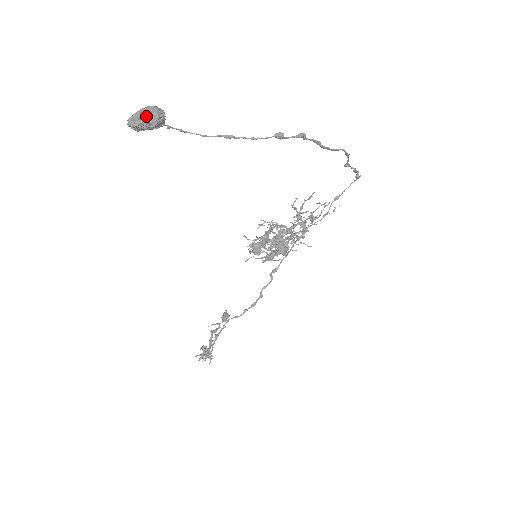
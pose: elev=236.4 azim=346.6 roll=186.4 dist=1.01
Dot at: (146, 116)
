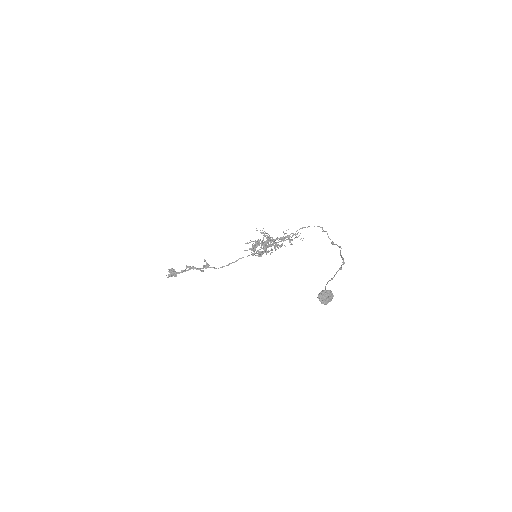
Dot at: (330, 301)
